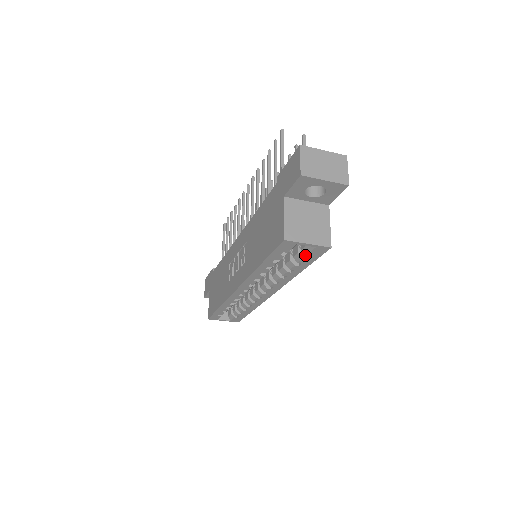
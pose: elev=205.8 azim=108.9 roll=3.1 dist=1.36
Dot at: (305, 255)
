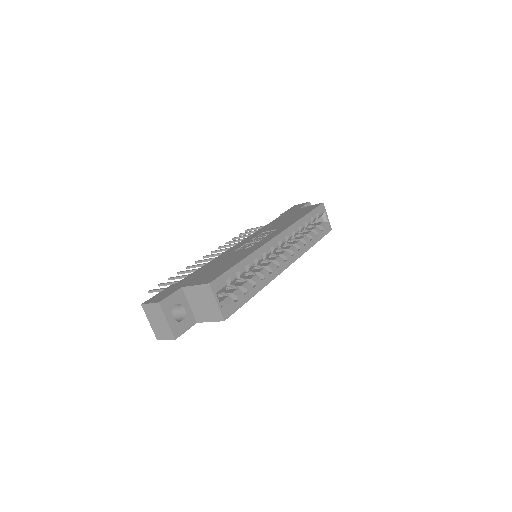
Dot at: (319, 231)
